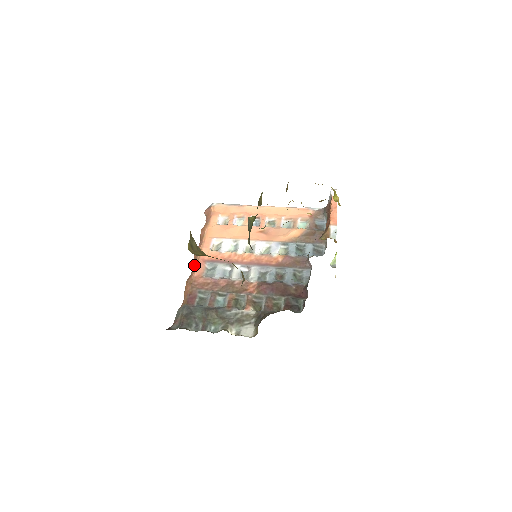
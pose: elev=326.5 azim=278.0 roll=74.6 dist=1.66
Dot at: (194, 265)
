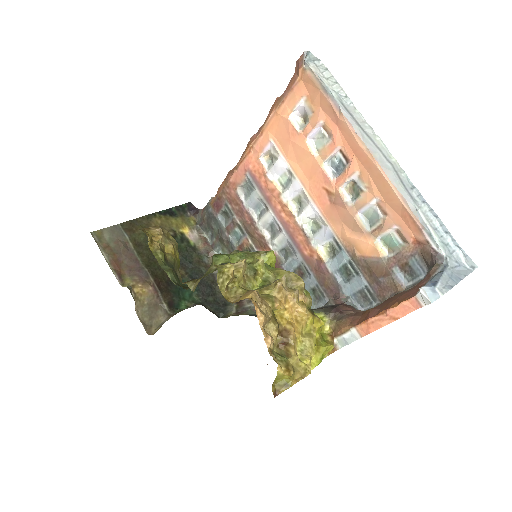
Dot at: (237, 163)
